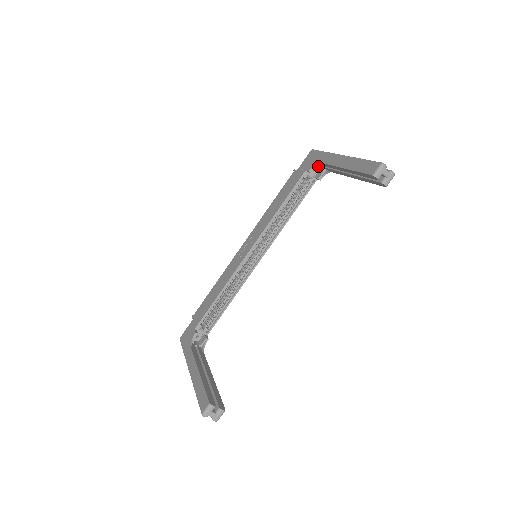
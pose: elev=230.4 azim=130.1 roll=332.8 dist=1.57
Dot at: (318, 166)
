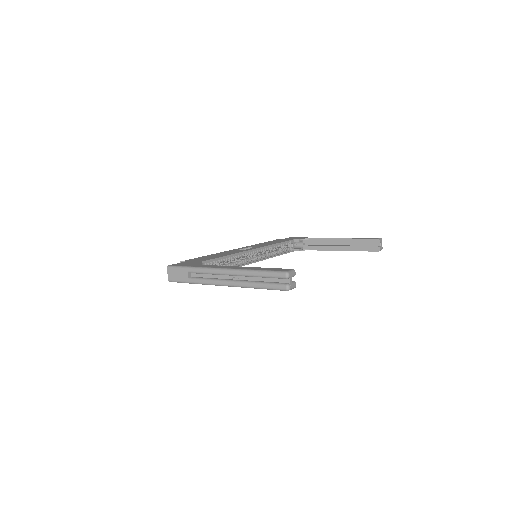
Dot at: (296, 245)
